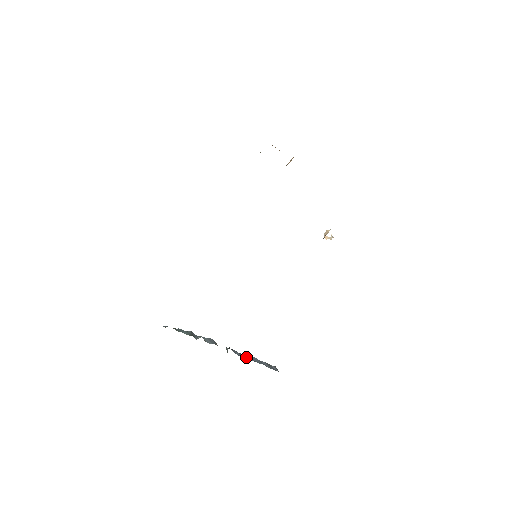
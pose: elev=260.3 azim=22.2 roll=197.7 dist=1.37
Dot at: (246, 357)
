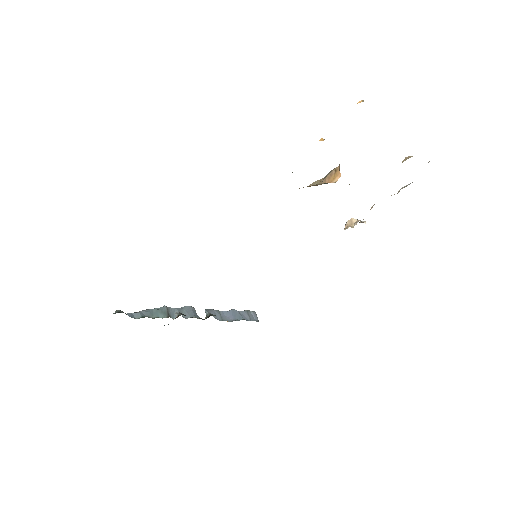
Dot at: (226, 316)
